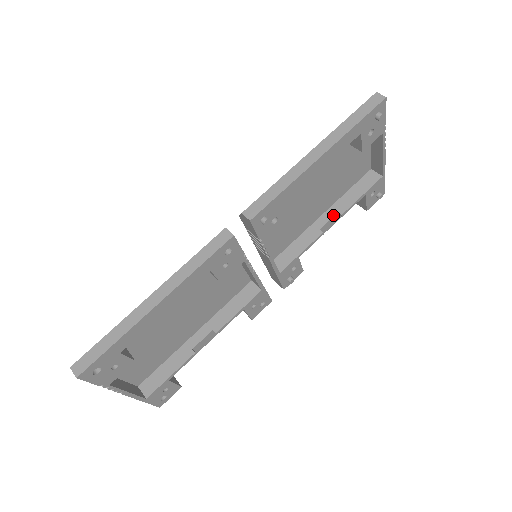
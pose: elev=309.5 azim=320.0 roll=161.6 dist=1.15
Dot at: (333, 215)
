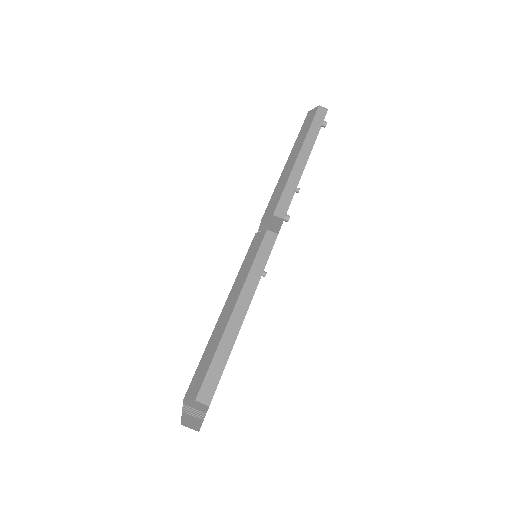
Dot at: occluded
